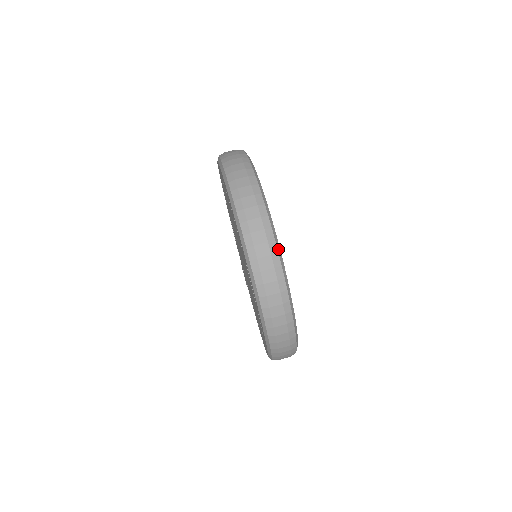
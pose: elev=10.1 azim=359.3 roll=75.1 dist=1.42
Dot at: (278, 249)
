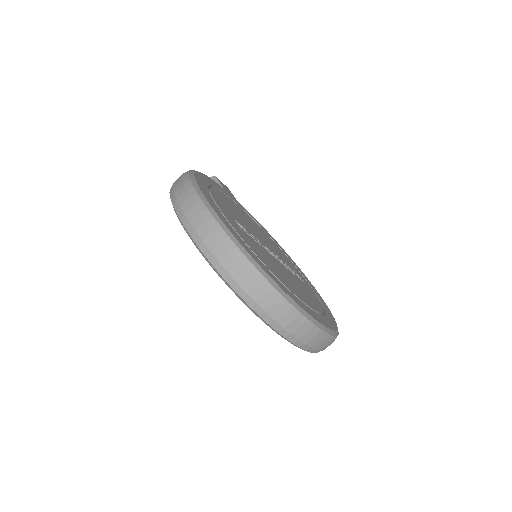
Dot at: (328, 332)
